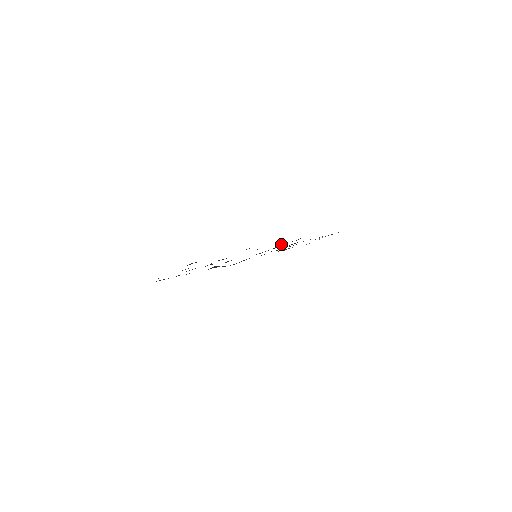
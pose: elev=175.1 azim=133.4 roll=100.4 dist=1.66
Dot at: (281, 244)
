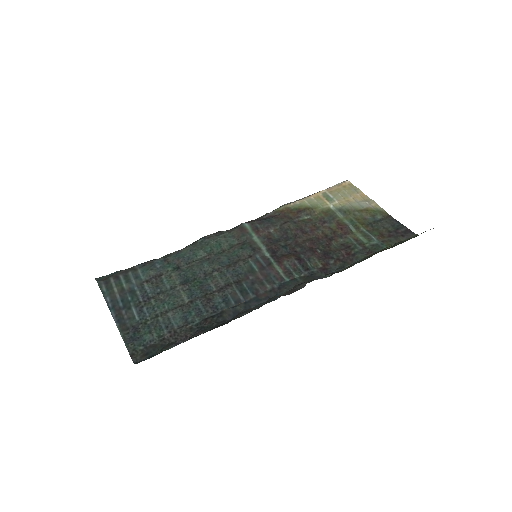
Dot at: (290, 262)
